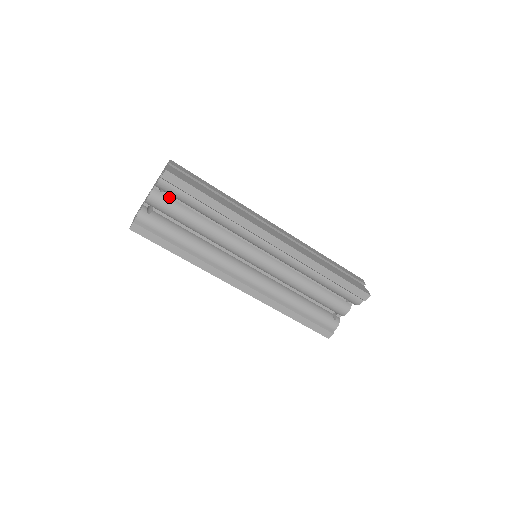
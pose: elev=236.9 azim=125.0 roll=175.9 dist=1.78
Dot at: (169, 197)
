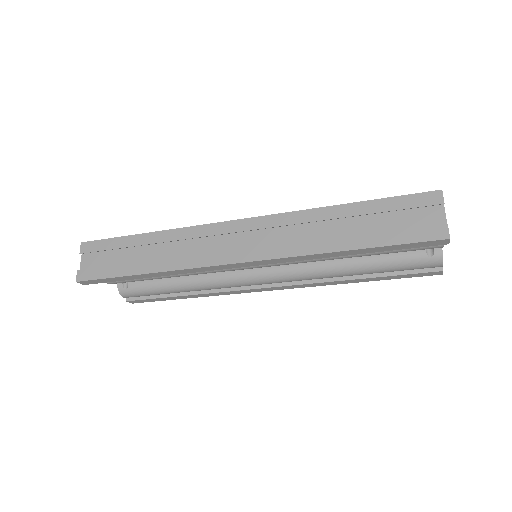
Dot at: occluded
